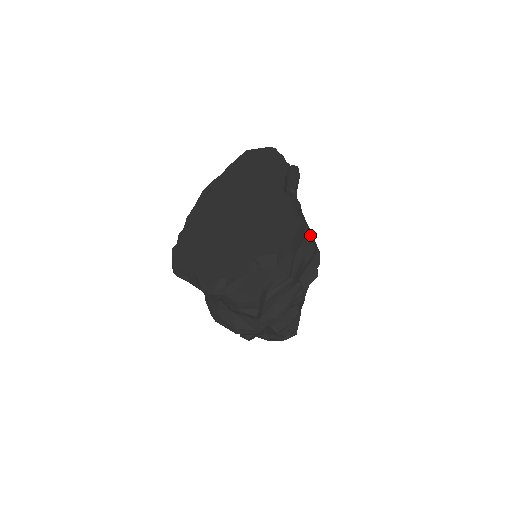
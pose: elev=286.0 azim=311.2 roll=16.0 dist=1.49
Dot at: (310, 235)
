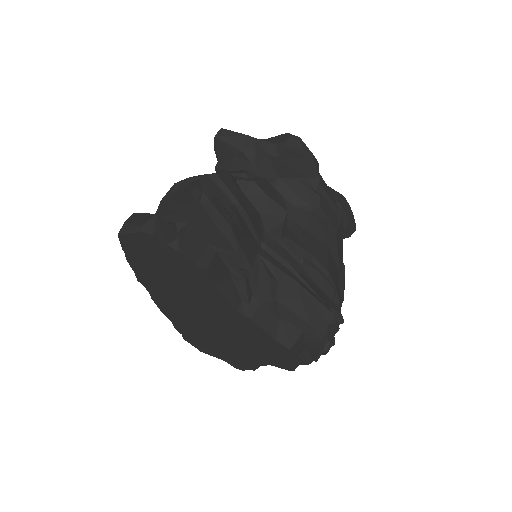
Dot at: (308, 329)
